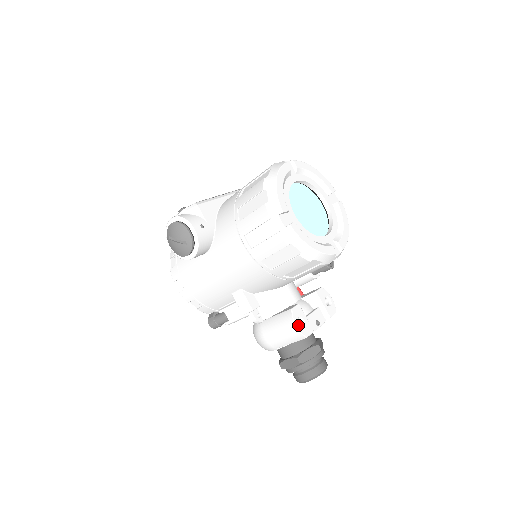
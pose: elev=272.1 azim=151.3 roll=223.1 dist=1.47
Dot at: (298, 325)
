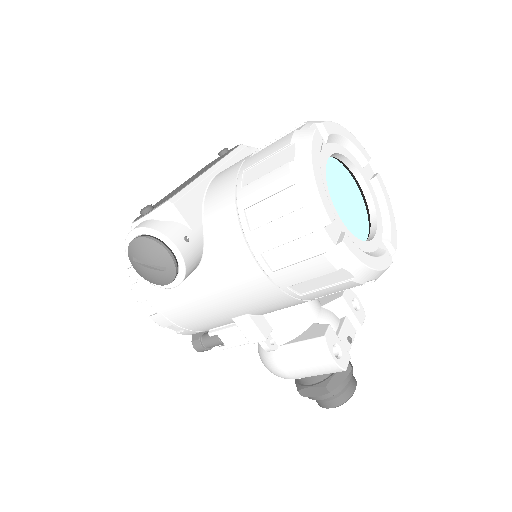
Dot at: (335, 357)
